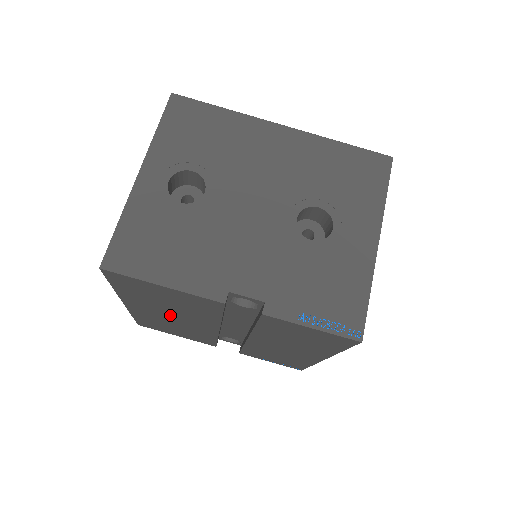
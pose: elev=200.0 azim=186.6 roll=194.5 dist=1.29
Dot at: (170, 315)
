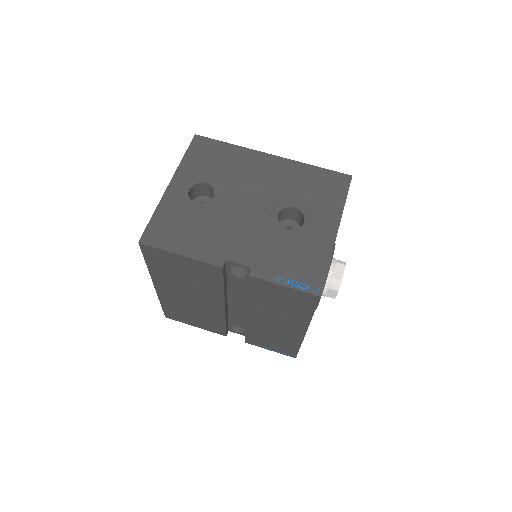
Dot at: (188, 295)
